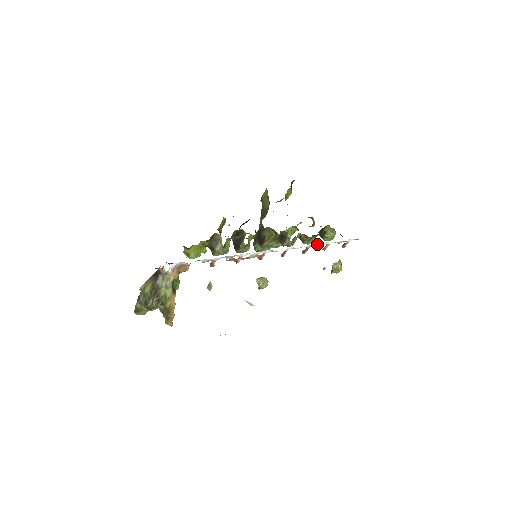
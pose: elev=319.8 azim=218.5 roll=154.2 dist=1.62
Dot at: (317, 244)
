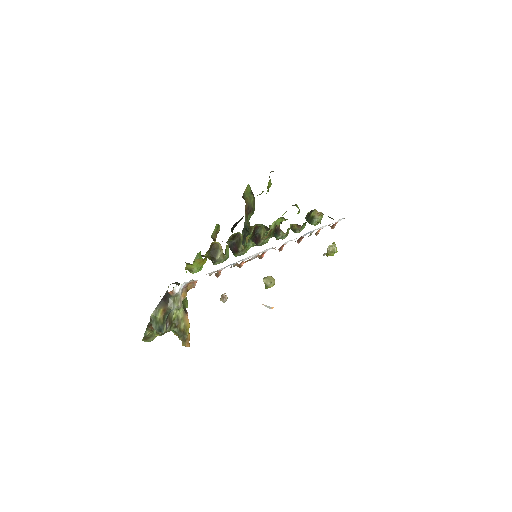
Dot at: (311, 231)
